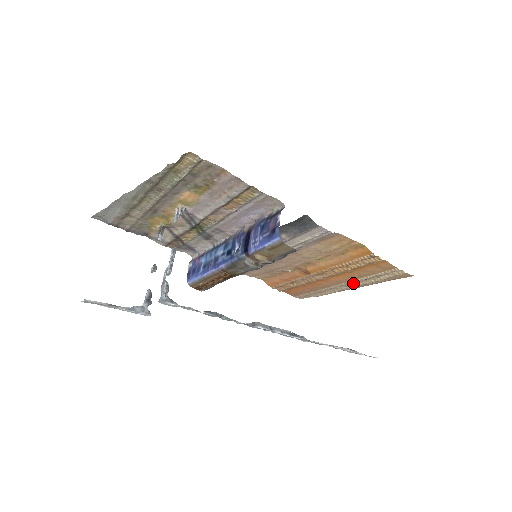
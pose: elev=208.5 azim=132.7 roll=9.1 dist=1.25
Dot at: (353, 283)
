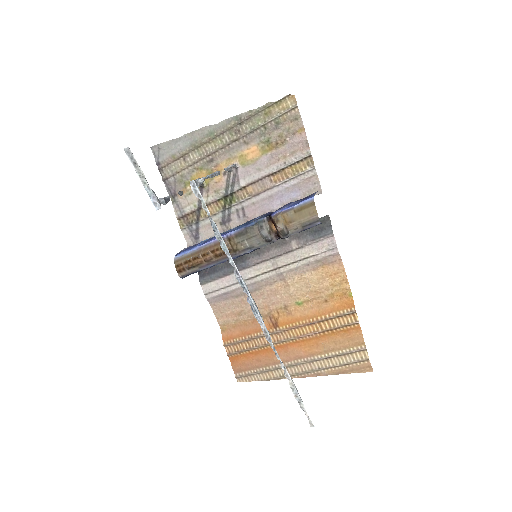
Dot at: (309, 364)
